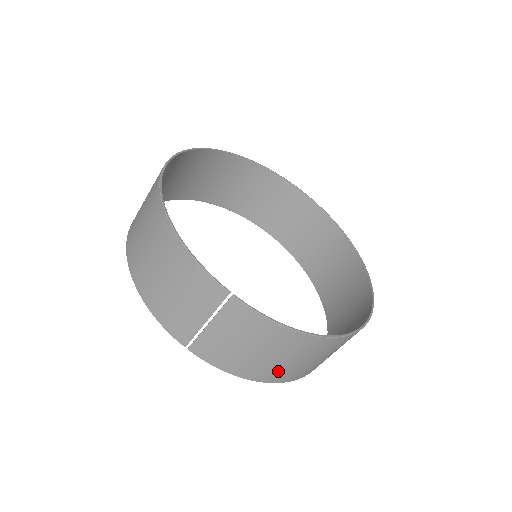
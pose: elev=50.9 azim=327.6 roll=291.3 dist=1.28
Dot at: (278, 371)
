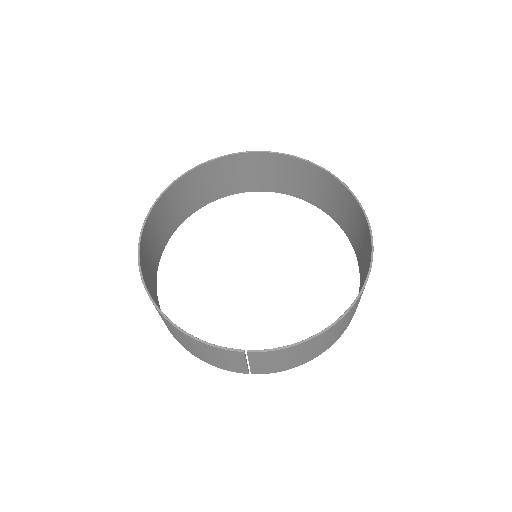
Dot at: (323, 348)
